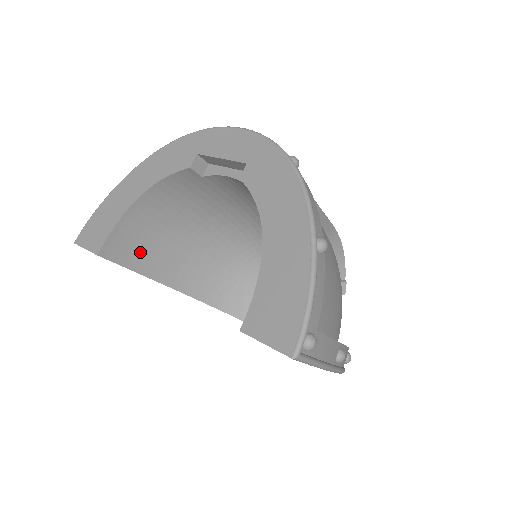
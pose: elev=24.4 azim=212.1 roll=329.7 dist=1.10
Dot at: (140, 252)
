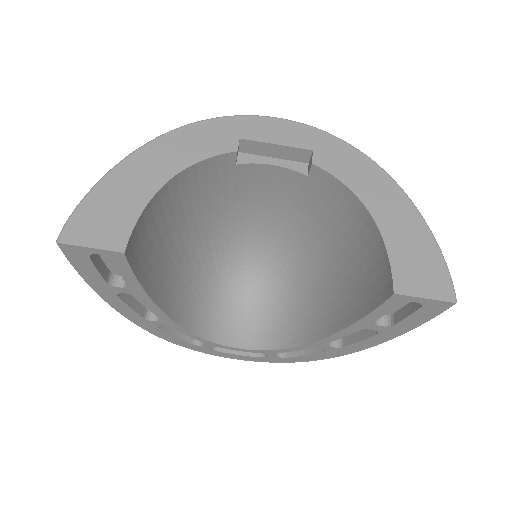
Dot at: (144, 255)
